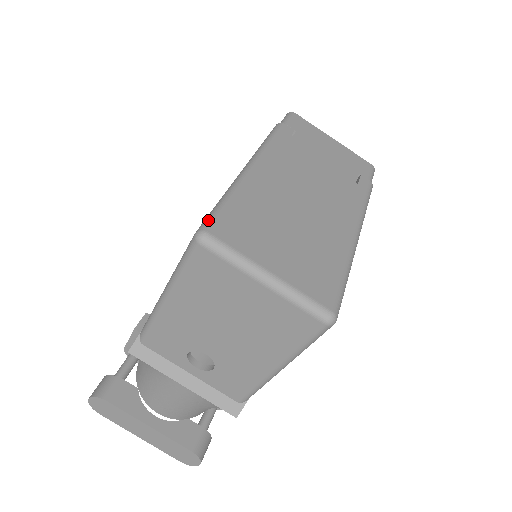
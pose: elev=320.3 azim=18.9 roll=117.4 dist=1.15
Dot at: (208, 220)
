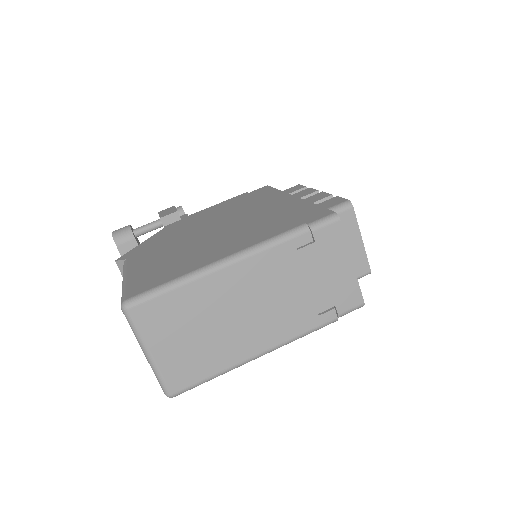
Dot at: (139, 299)
